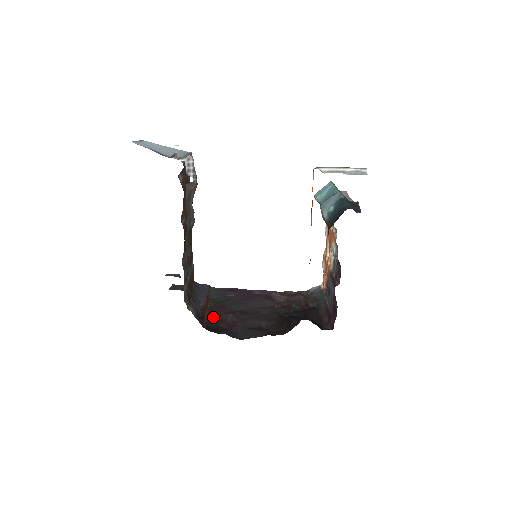
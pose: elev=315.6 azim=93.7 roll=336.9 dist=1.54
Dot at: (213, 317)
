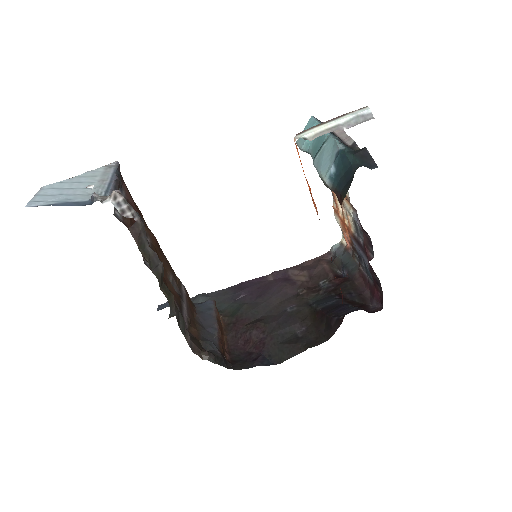
Dot at: (234, 340)
